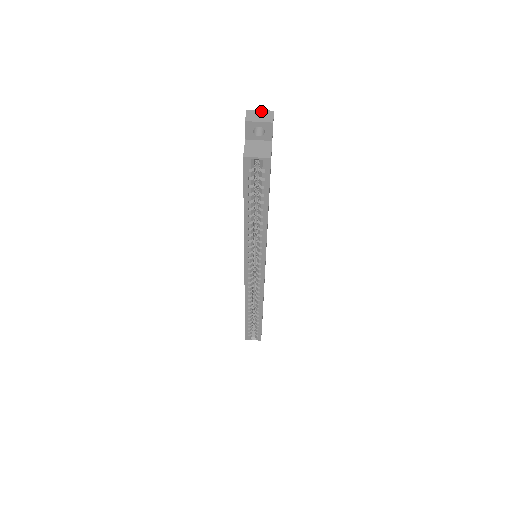
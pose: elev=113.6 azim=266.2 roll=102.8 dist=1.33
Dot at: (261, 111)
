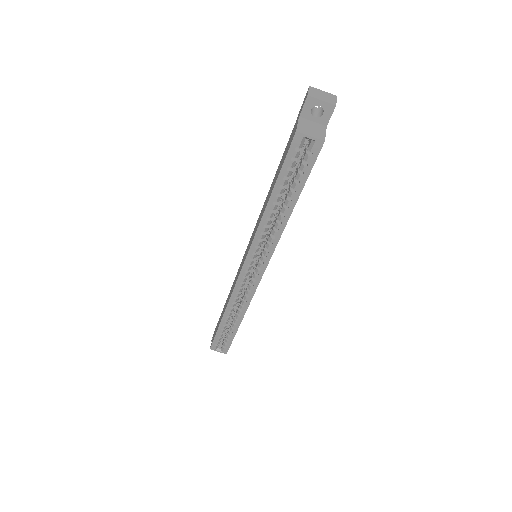
Dot at: (324, 92)
